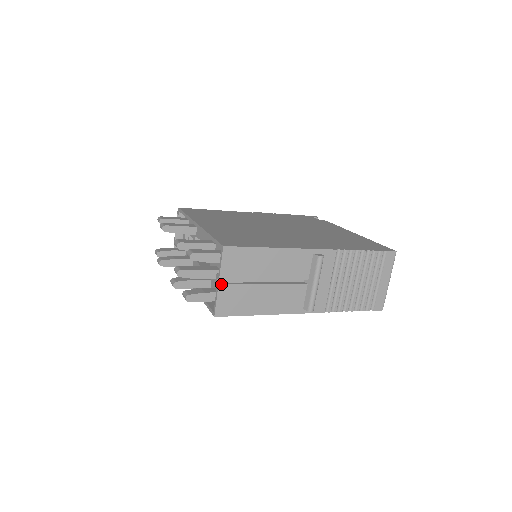
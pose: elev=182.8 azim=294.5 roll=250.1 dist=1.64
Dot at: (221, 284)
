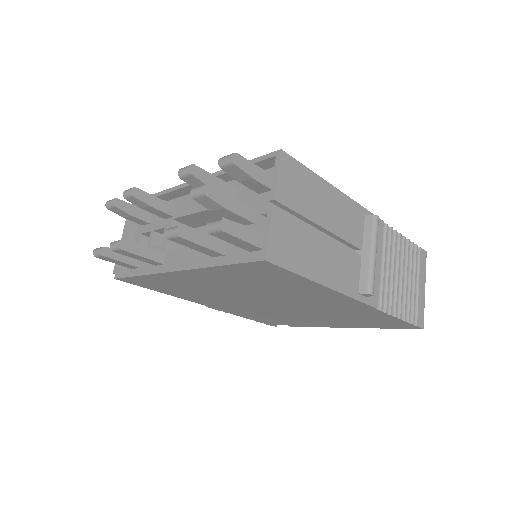
Dot at: occluded
